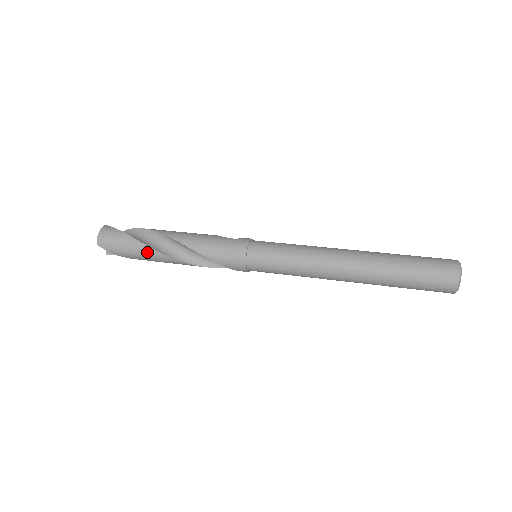
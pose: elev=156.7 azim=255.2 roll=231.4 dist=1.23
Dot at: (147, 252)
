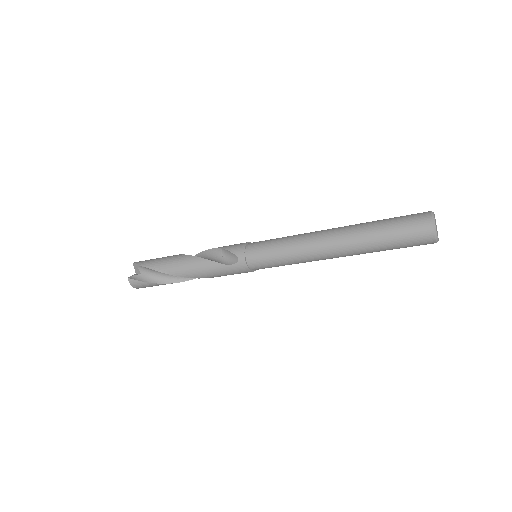
Dot at: (169, 257)
